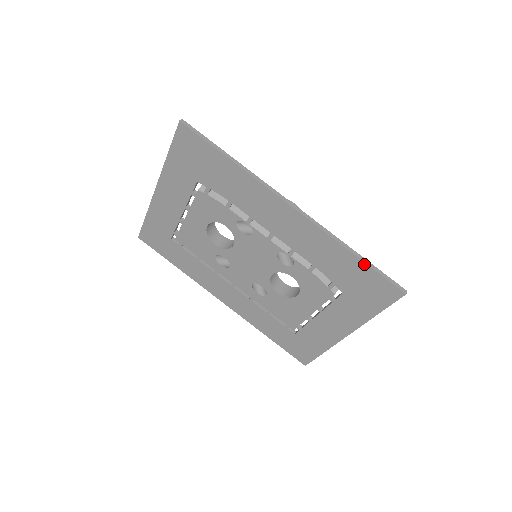
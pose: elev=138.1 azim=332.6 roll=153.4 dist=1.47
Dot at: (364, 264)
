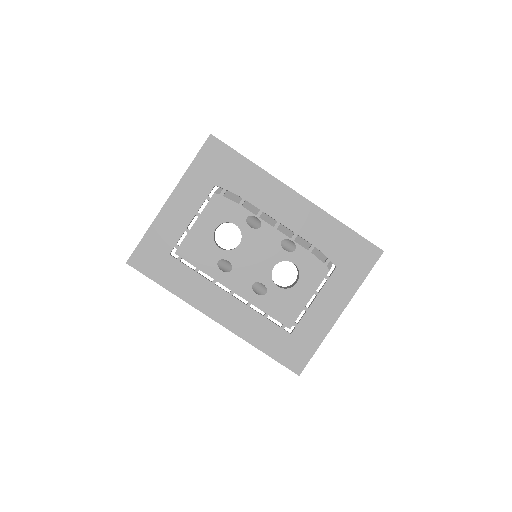
Dot at: (353, 232)
